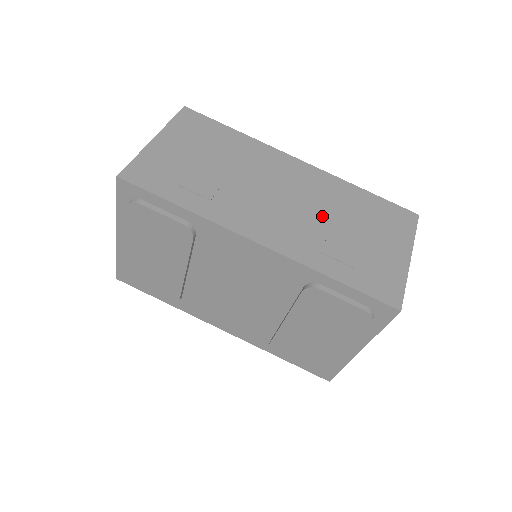
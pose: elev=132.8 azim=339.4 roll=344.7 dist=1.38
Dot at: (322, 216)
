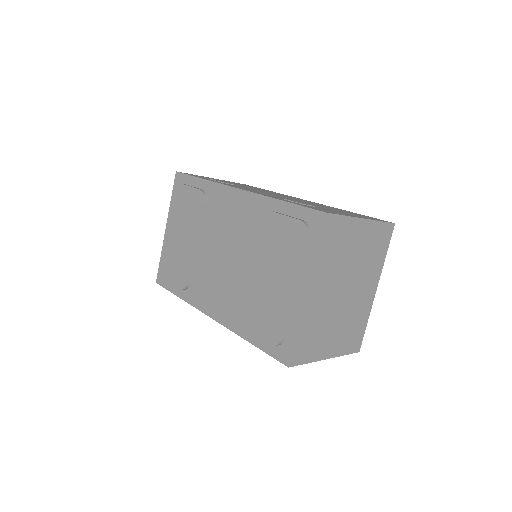
Dot at: occluded
